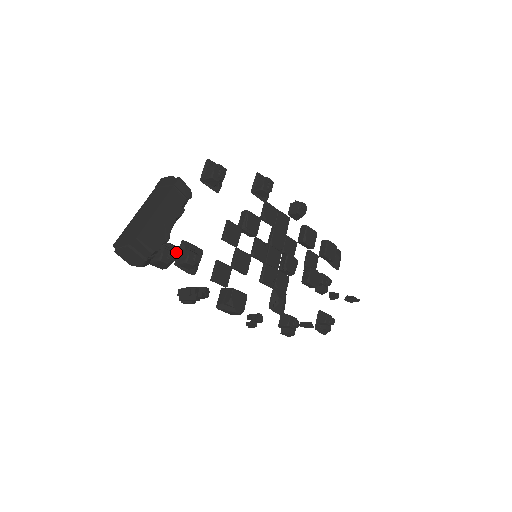
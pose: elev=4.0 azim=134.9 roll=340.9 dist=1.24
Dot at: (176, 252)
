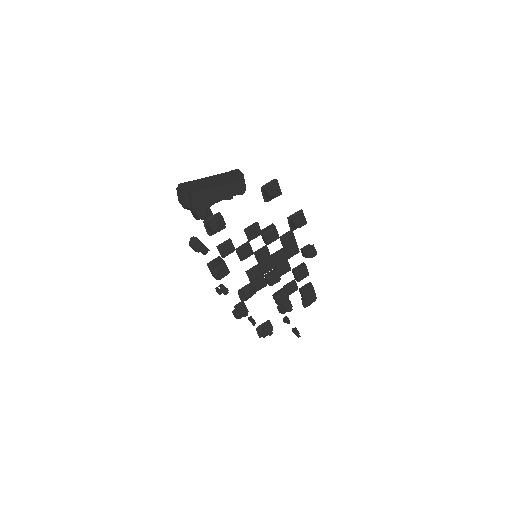
Dot at: (209, 216)
